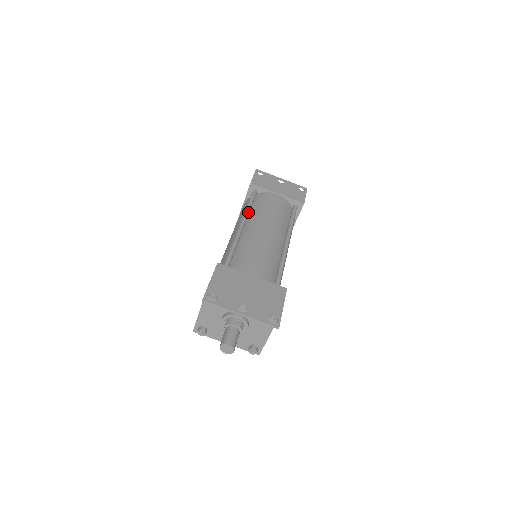
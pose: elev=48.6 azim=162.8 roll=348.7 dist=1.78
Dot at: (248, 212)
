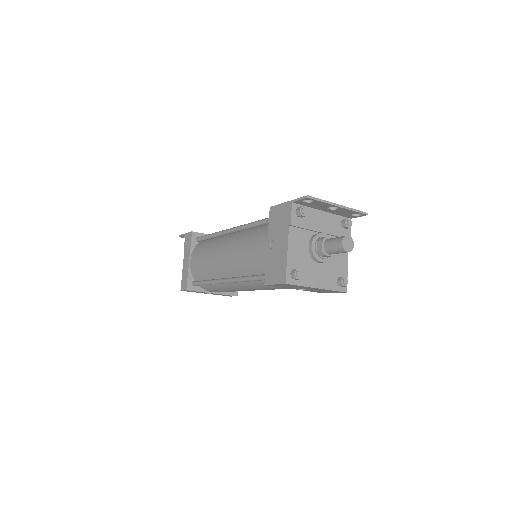
Dot at: occluded
